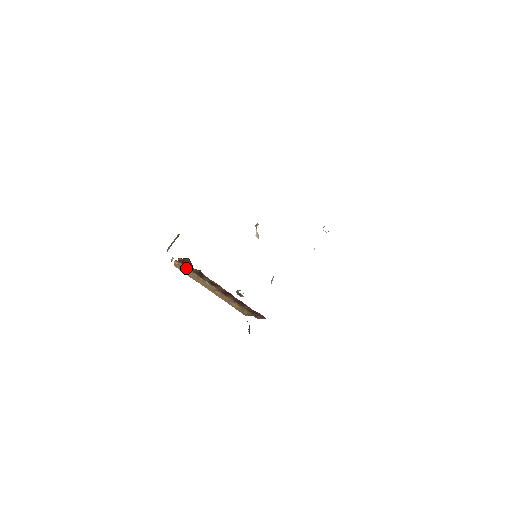
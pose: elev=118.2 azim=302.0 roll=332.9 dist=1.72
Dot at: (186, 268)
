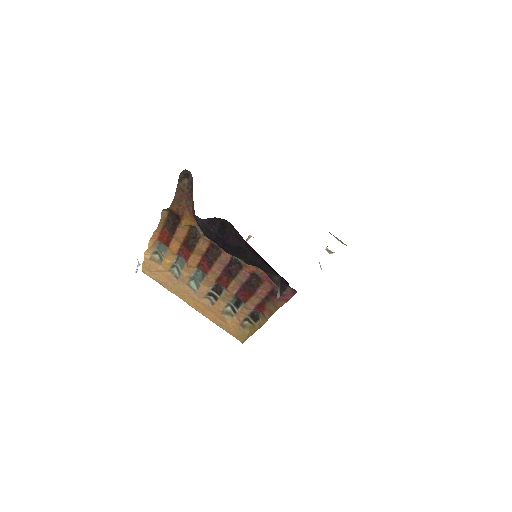
Dot at: (163, 259)
